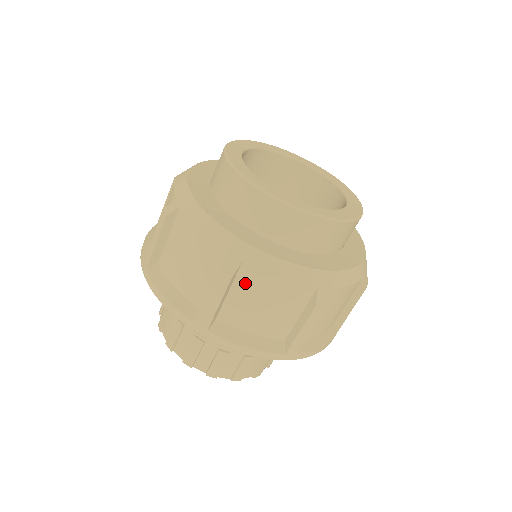
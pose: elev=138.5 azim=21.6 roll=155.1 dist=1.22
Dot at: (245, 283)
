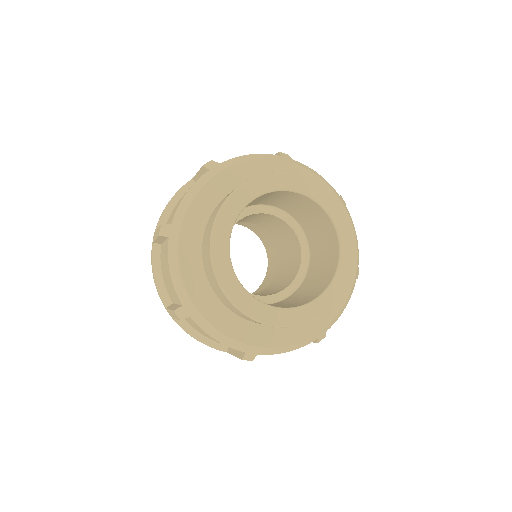
Dot at: occluded
